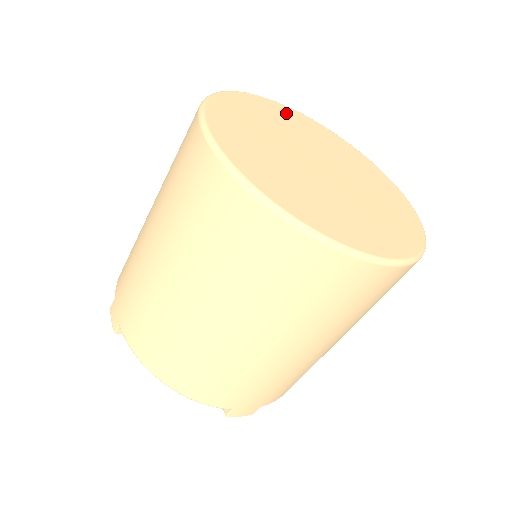
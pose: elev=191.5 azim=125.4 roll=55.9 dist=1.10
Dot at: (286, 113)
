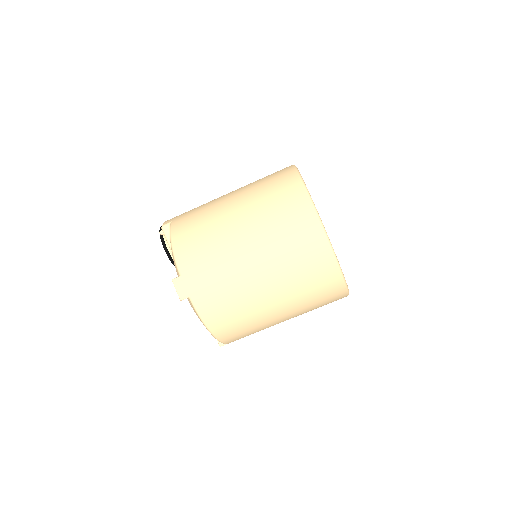
Dot at: occluded
